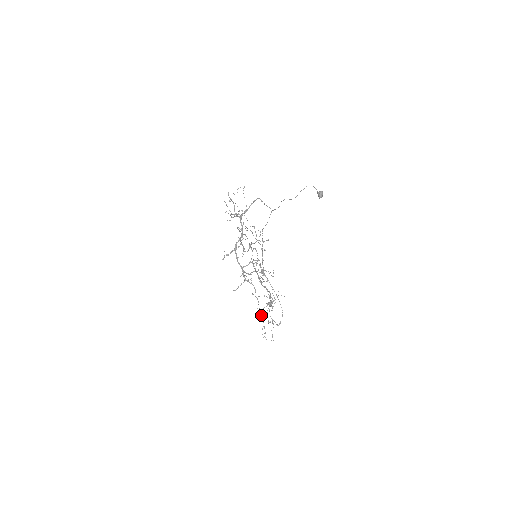
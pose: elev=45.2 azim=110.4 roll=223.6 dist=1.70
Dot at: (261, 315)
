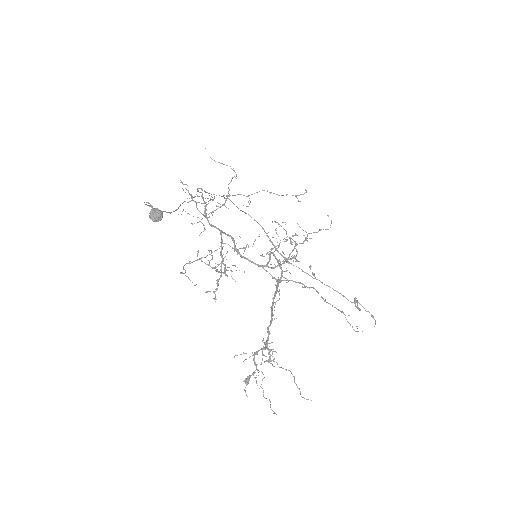
Dot at: (332, 306)
